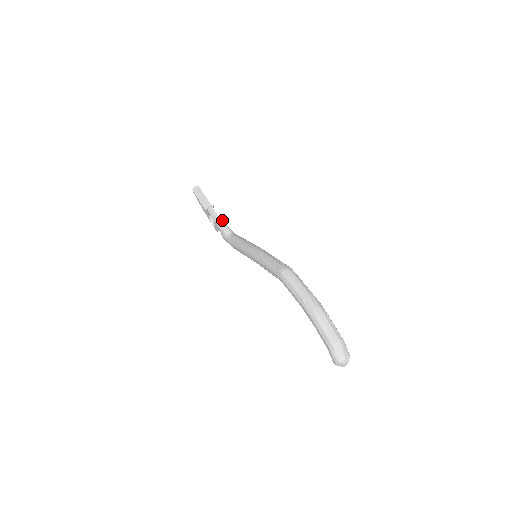
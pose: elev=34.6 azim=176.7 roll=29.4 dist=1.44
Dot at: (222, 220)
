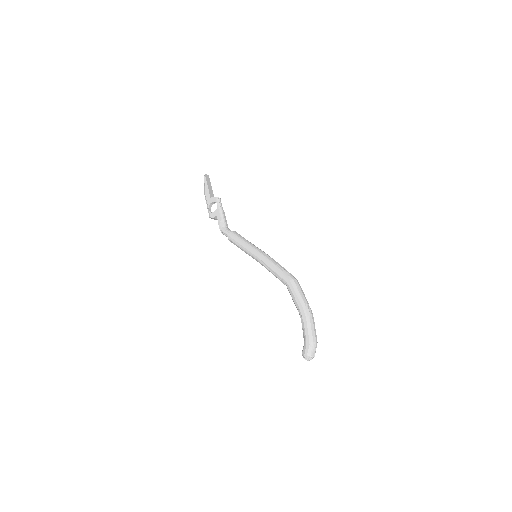
Dot at: occluded
